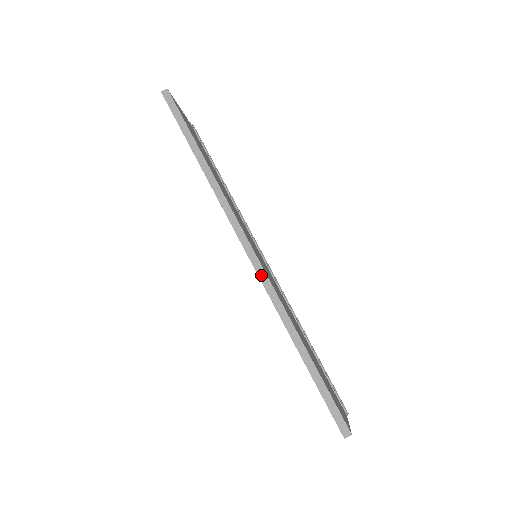
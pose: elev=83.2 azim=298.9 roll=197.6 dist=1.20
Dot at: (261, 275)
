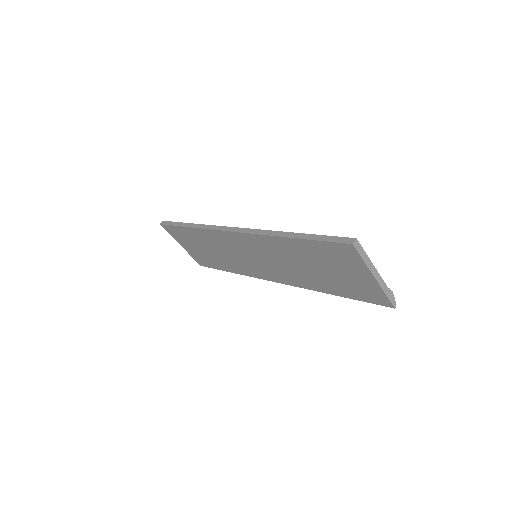
Dot at: (247, 231)
